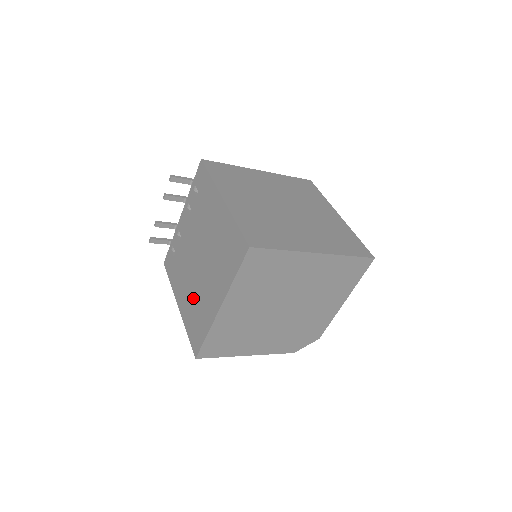
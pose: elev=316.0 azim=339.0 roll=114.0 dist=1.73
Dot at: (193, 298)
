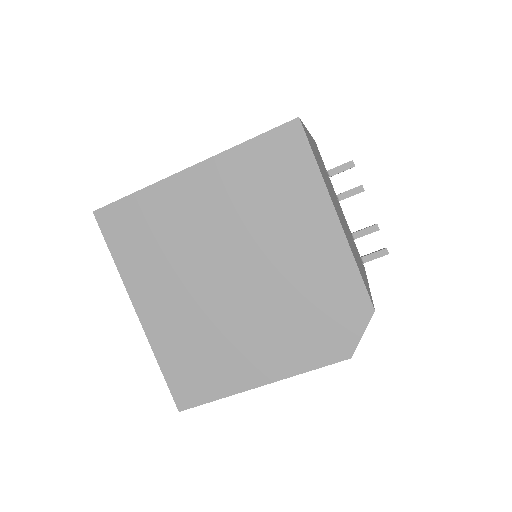
Dot at: occluded
